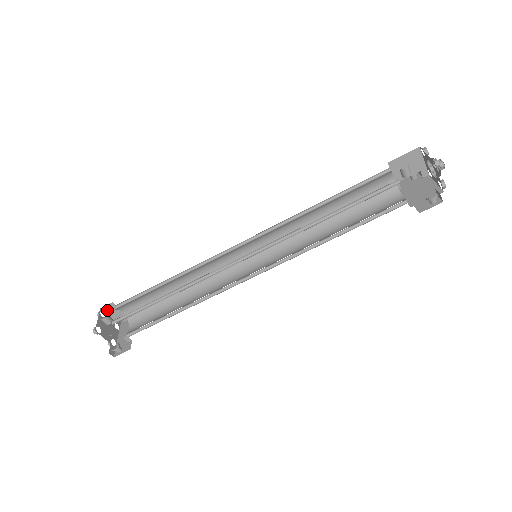
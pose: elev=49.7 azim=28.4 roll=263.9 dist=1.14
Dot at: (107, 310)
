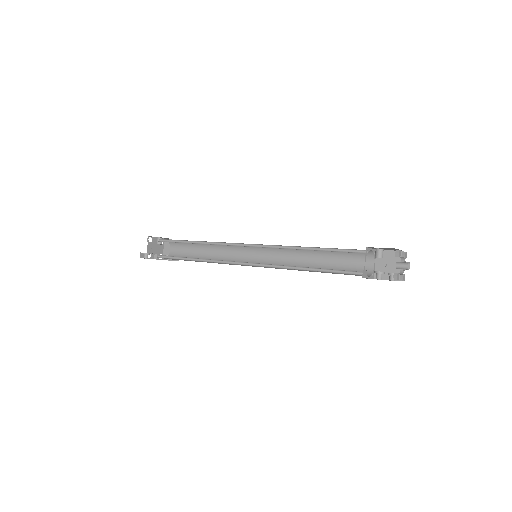
Dot at: (166, 243)
